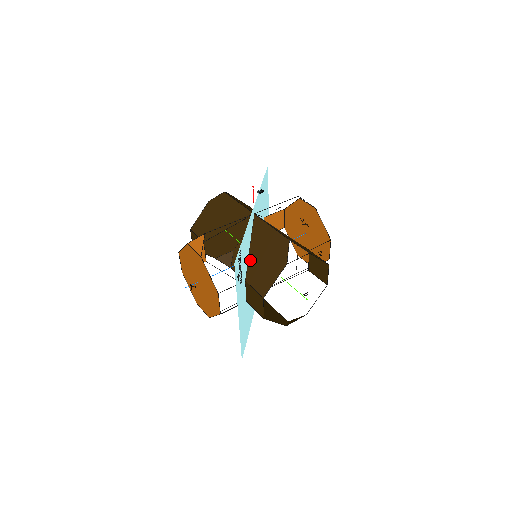
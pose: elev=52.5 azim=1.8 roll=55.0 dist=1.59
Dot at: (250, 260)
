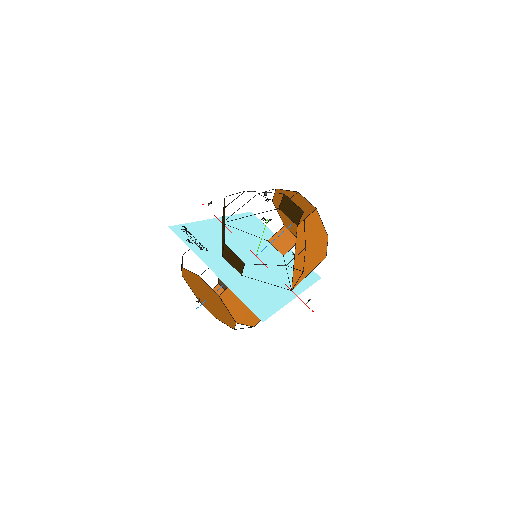
Dot at: (222, 243)
